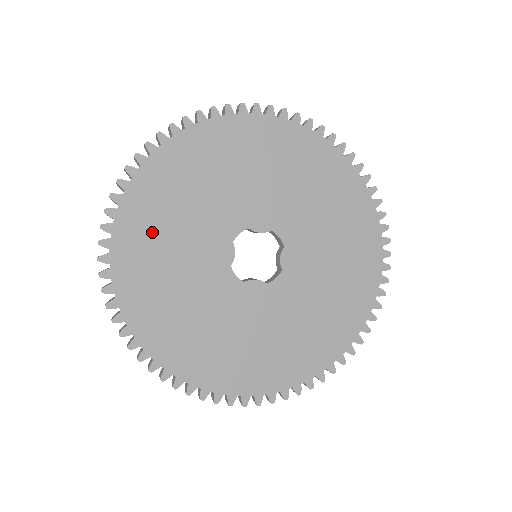
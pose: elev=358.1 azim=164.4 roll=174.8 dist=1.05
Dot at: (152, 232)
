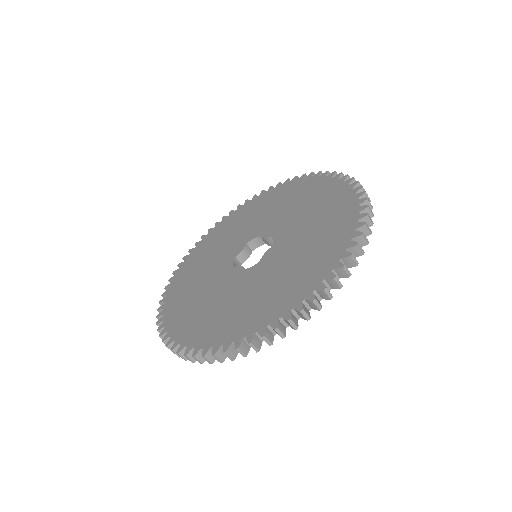
Dot at: (192, 315)
